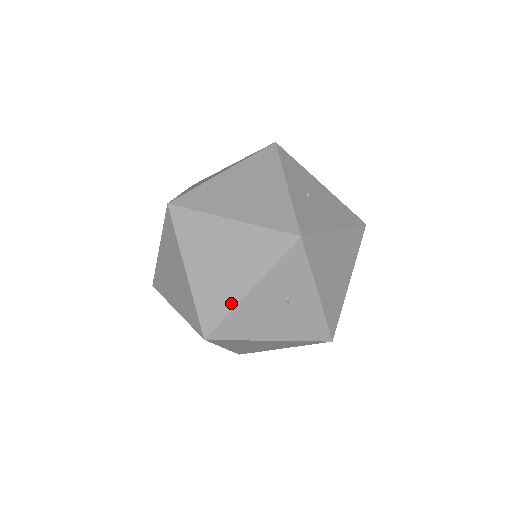
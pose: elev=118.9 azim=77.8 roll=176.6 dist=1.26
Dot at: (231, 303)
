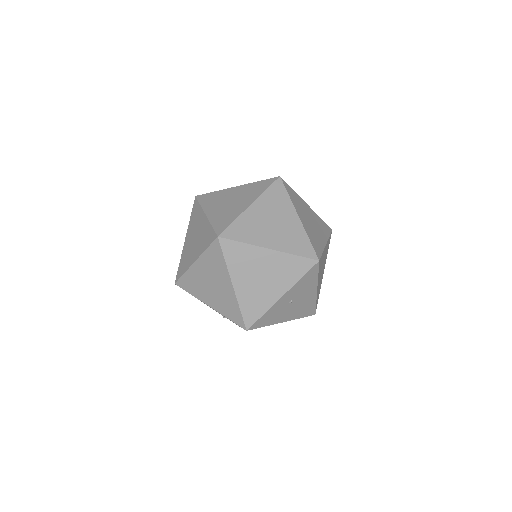
Dot at: (197, 296)
